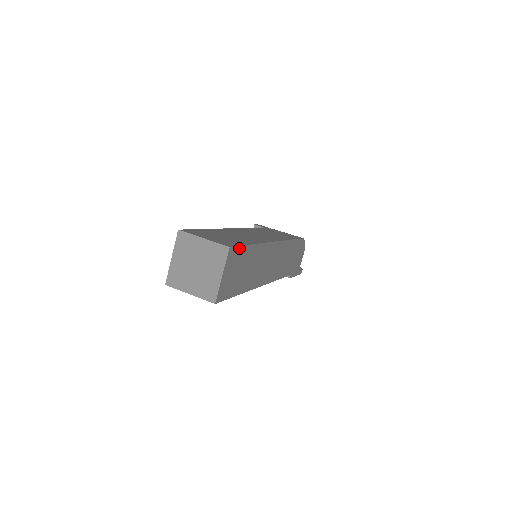
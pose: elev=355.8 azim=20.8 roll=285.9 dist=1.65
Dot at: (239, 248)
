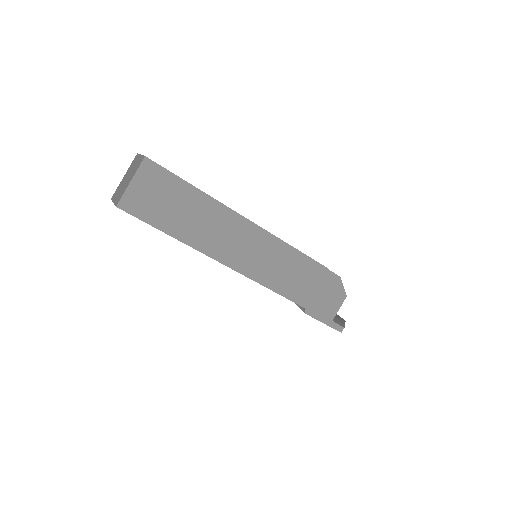
Dot at: (166, 172)
